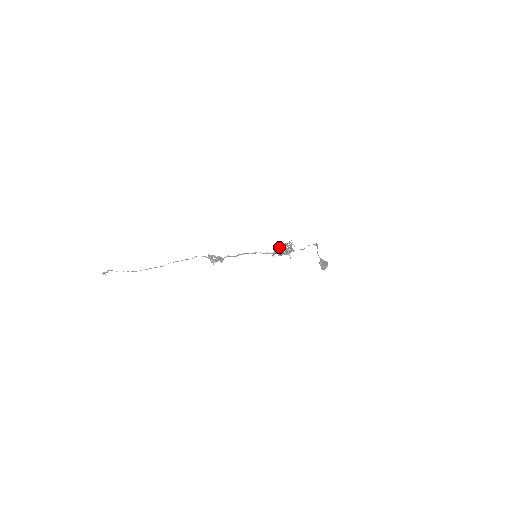
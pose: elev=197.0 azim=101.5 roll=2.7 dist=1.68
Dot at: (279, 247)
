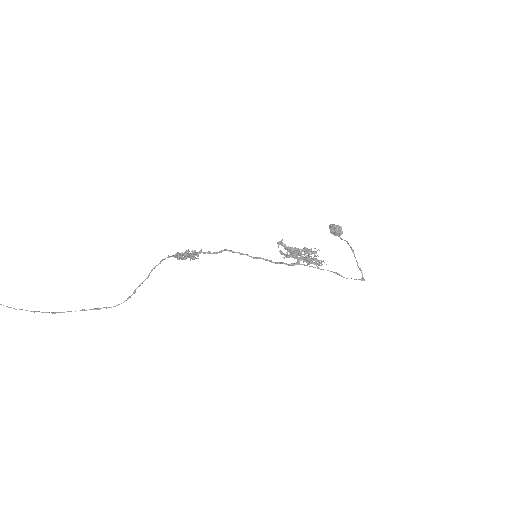
Dot at: (296, 251)
